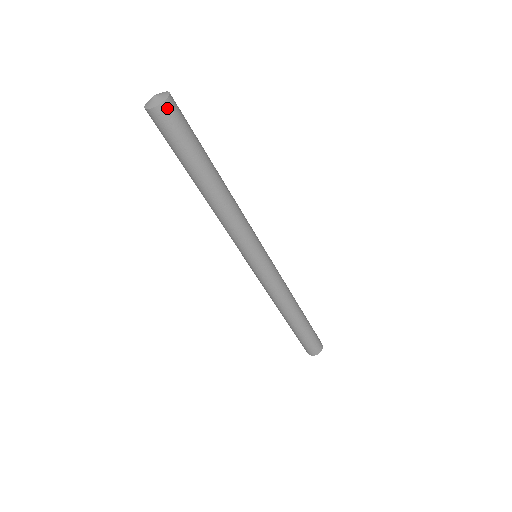
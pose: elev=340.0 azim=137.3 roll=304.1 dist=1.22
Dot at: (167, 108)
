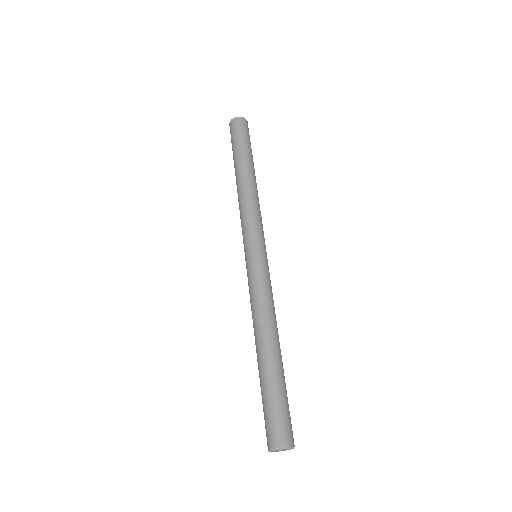
Dot at: (239, 120)
